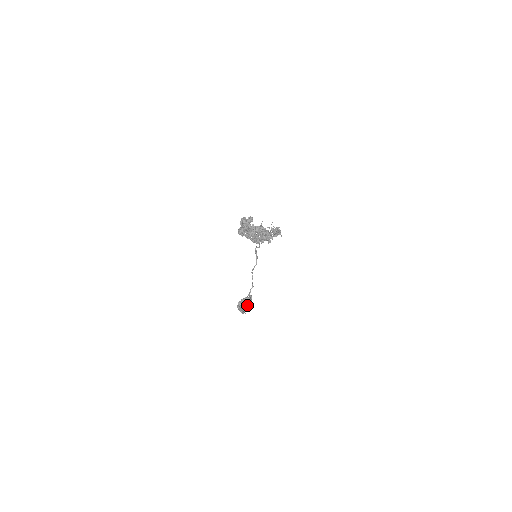
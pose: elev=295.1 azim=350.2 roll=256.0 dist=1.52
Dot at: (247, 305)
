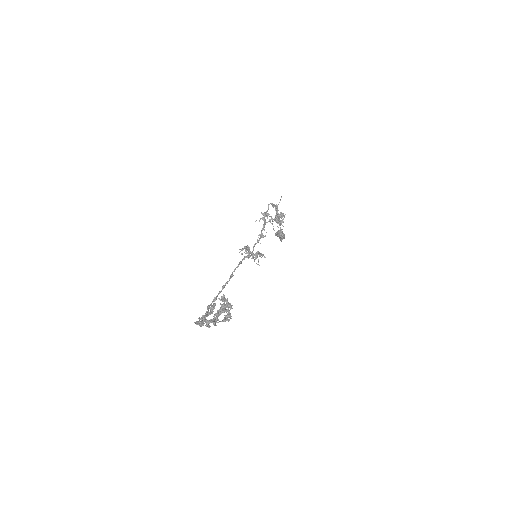
Dot at: (281, 240)
